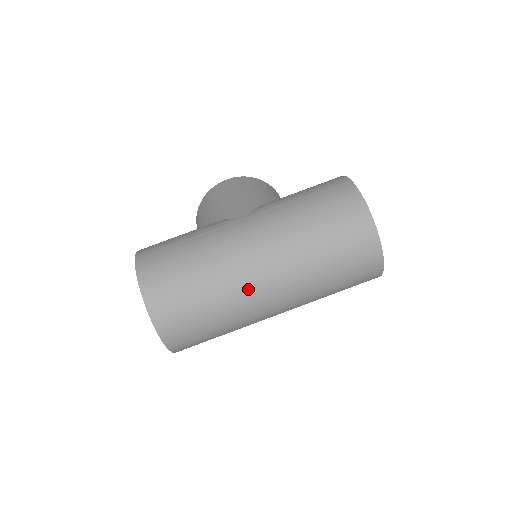
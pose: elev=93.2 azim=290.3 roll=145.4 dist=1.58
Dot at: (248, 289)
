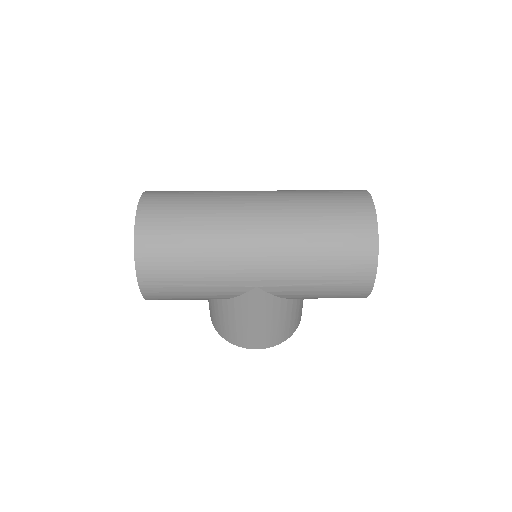
Dot at: (237, 196)
